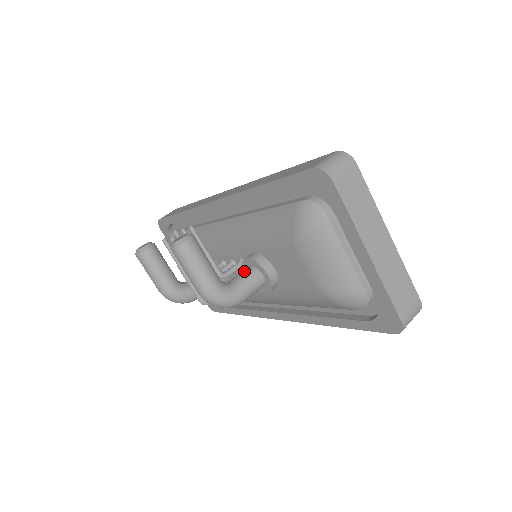
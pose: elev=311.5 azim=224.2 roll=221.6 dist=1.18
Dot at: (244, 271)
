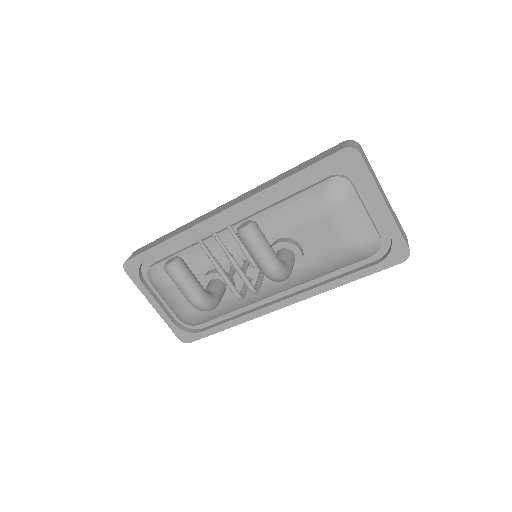
Dot at: (280, 252)
